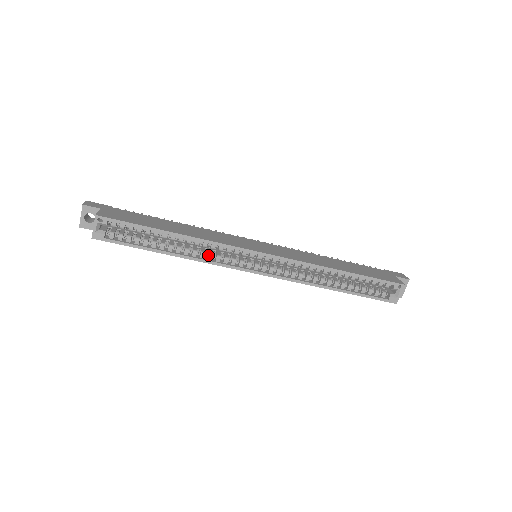
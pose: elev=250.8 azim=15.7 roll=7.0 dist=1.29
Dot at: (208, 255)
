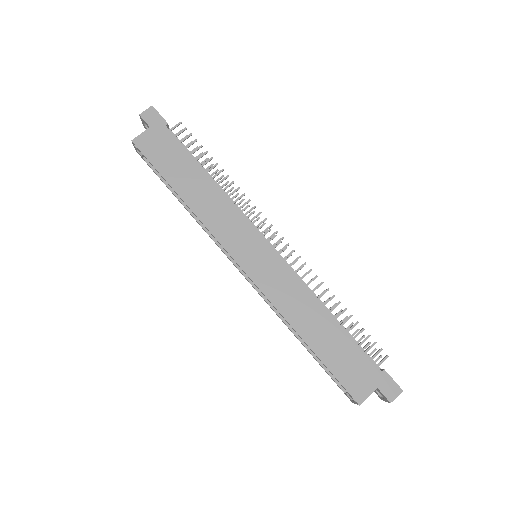
Dot at: occluded
